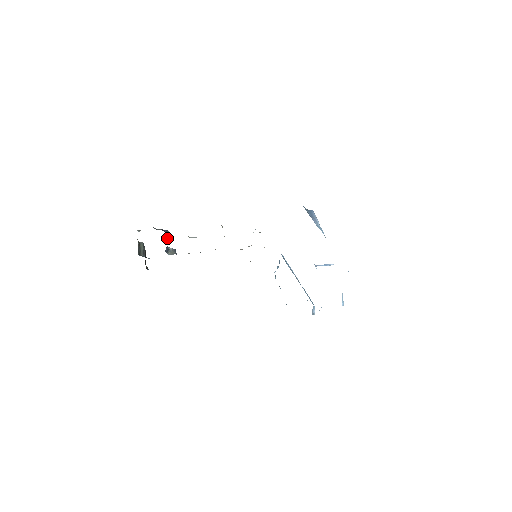
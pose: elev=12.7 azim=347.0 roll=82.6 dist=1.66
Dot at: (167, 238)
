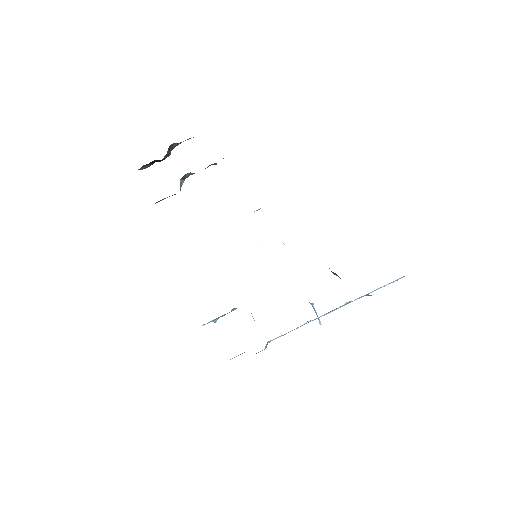
Dot at: occluded
